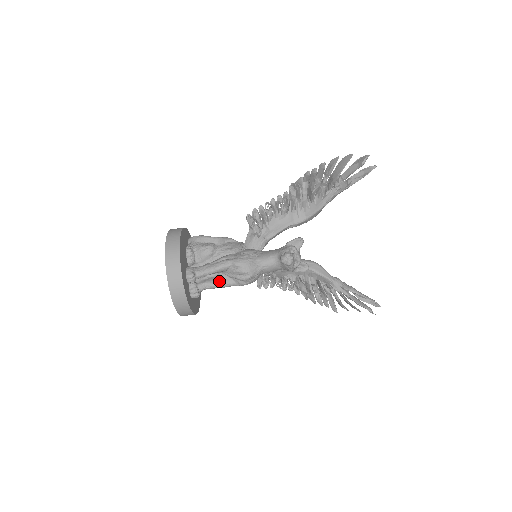
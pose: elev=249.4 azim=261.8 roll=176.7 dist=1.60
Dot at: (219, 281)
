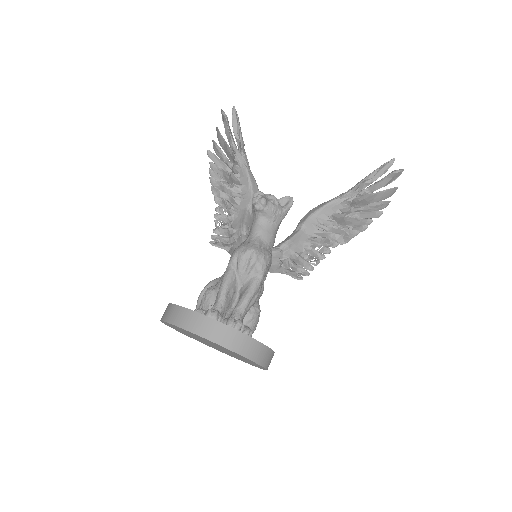
Dot at: (243, 293)
